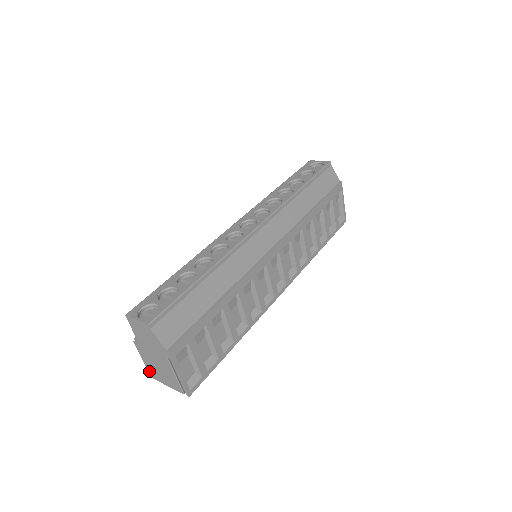
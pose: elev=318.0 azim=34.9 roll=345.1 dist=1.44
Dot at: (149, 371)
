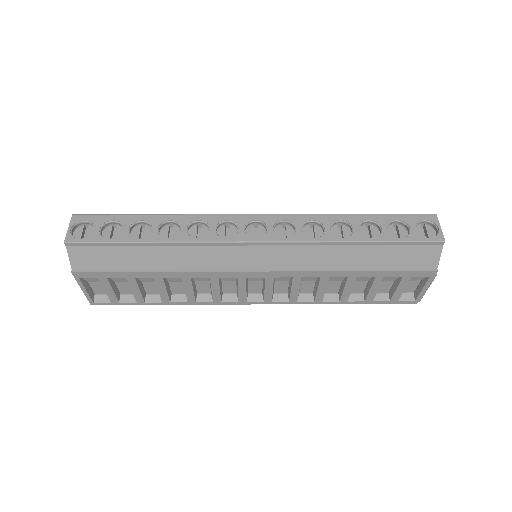
Dot at: occluded
